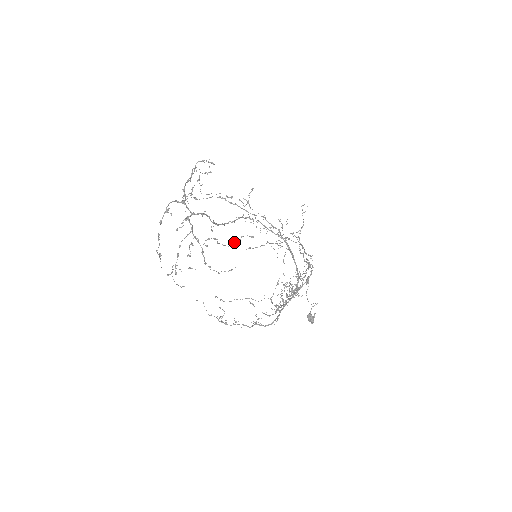
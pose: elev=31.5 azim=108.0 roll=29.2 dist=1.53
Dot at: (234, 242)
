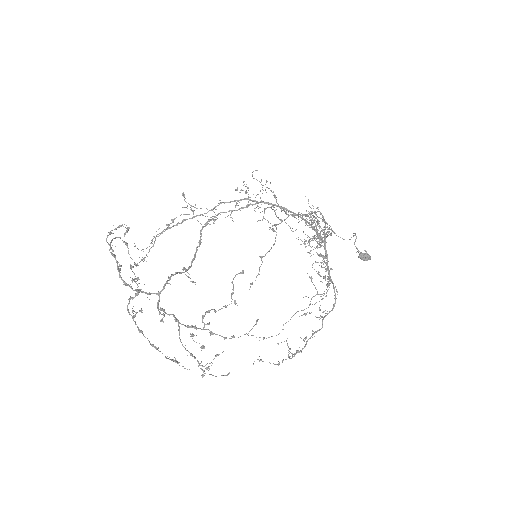
Dot at: (231, 296)
